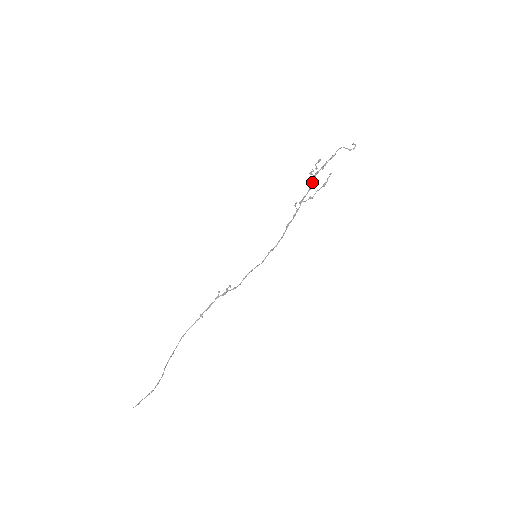
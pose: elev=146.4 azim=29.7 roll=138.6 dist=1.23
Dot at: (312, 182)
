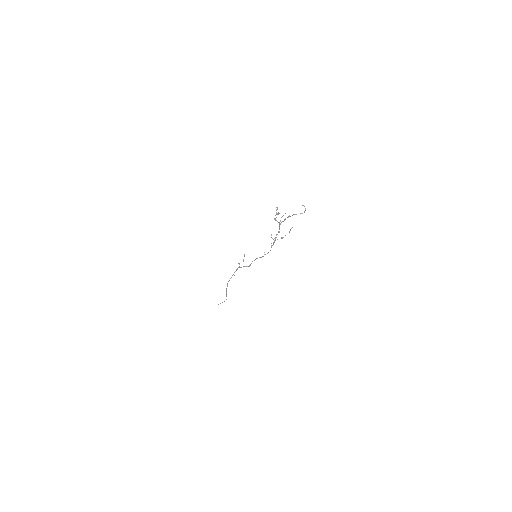
Dot at: (279, 229)
